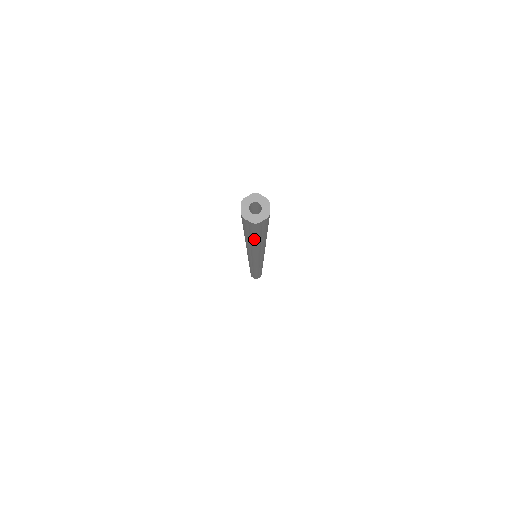
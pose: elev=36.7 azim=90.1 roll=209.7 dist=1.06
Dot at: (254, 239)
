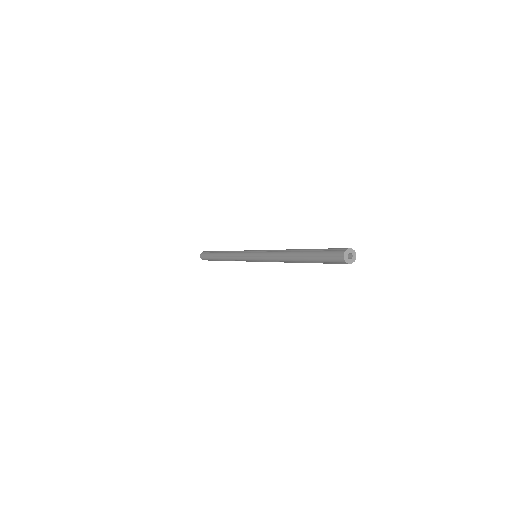
Dot at: occluded
